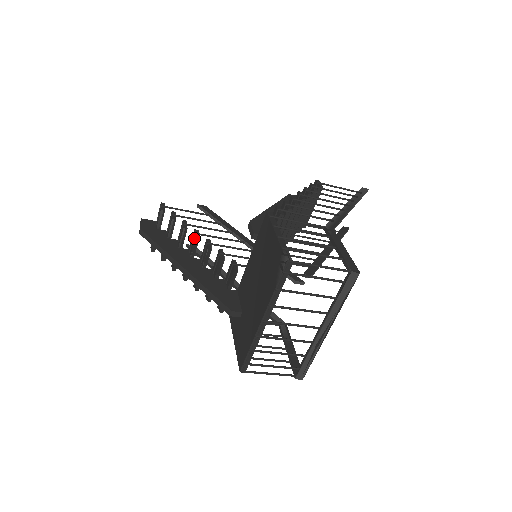
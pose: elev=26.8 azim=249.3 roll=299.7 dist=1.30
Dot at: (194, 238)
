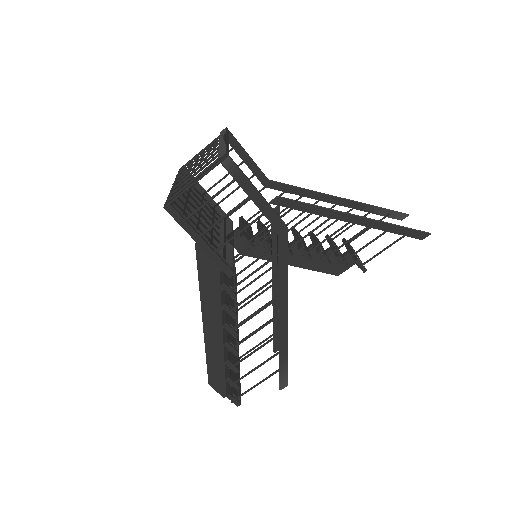
Dot at: occluded
